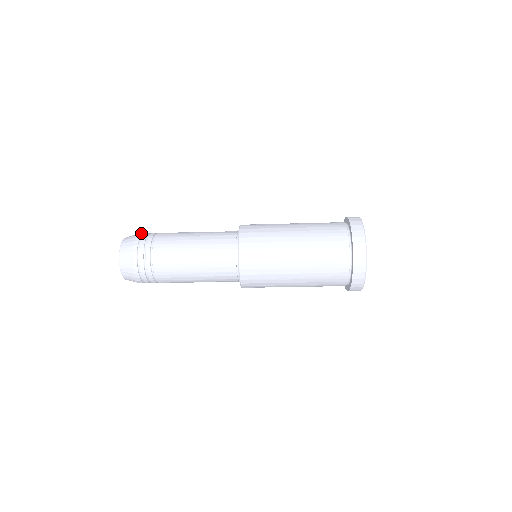
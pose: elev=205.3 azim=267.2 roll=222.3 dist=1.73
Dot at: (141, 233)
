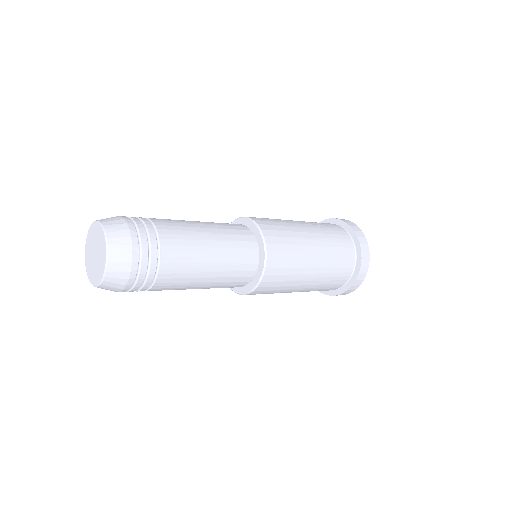
Dot at: (127, 218)
